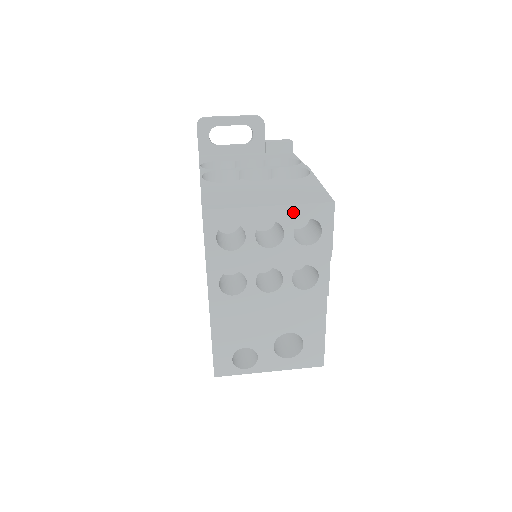
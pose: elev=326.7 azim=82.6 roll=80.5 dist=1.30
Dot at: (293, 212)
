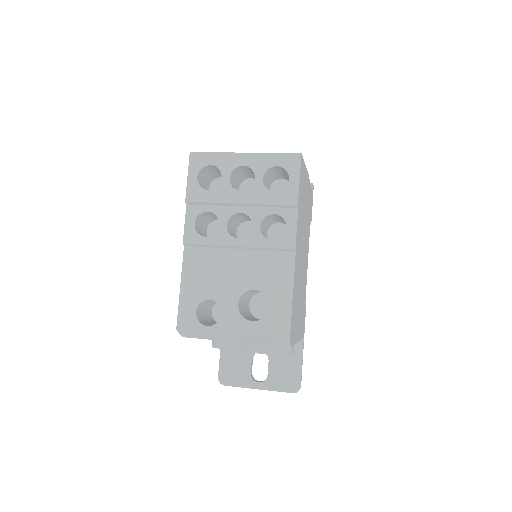
Dot at: (264, 160)
